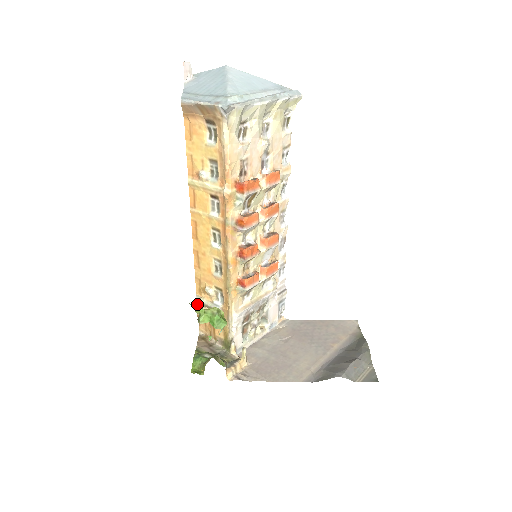
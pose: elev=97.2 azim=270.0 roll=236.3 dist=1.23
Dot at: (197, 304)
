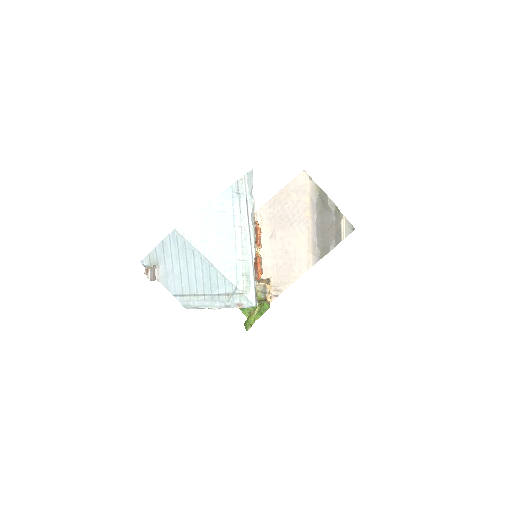
Dot at: occluded
